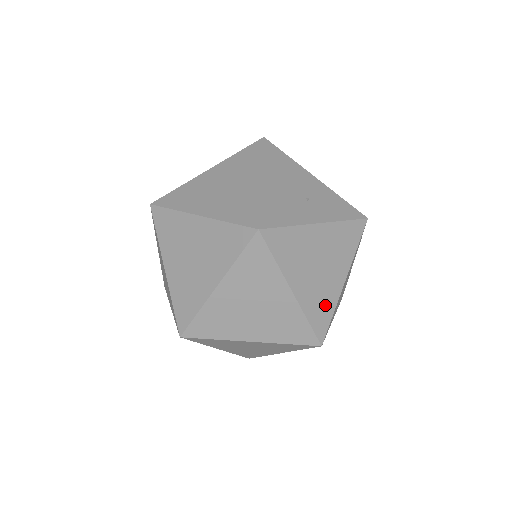
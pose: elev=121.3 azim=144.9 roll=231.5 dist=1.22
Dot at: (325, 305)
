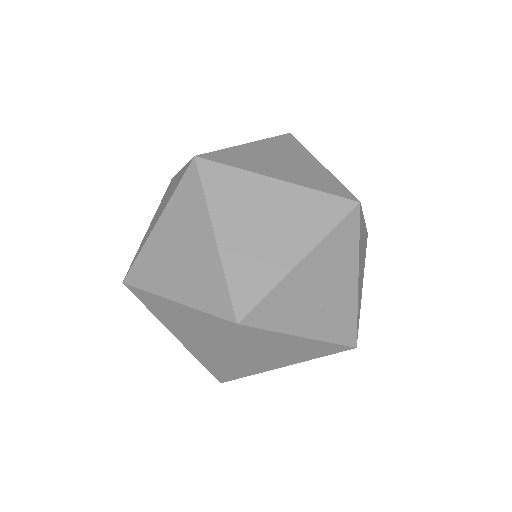
Dot at: (250, 370)
